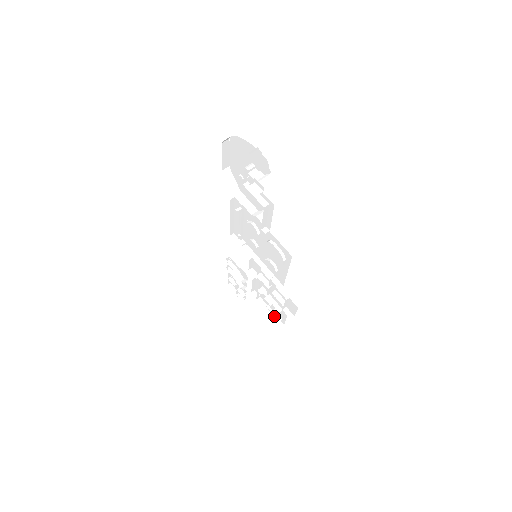
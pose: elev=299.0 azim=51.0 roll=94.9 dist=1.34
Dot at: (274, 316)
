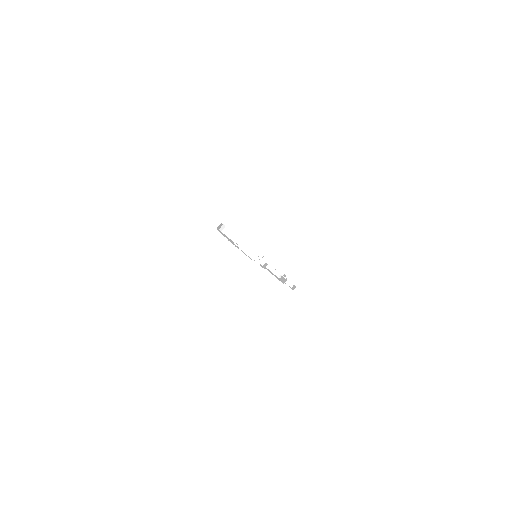
Dot at: occluded
